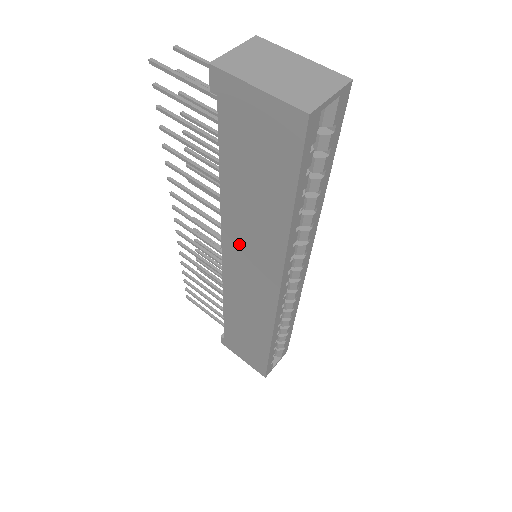
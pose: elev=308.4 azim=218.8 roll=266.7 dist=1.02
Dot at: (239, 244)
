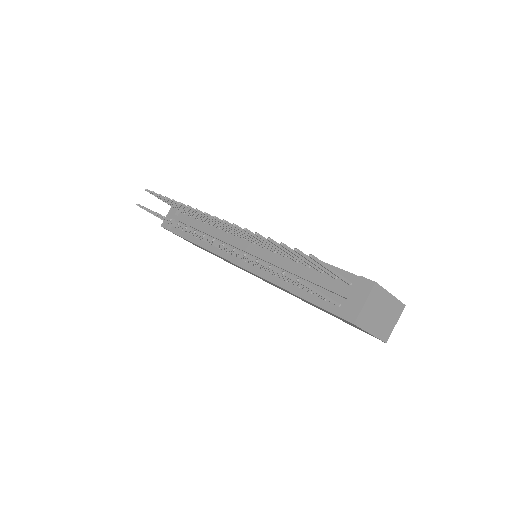
Dot at: occluded
